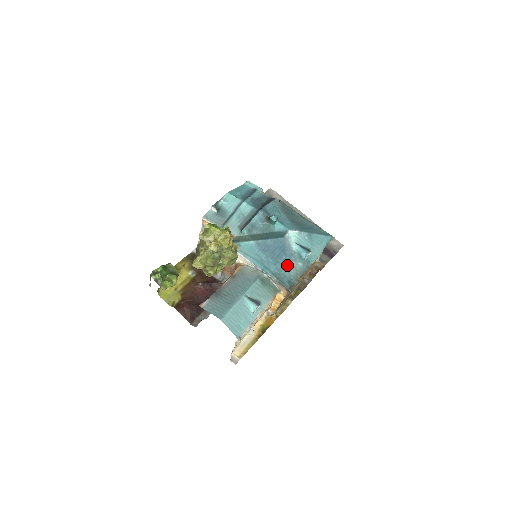
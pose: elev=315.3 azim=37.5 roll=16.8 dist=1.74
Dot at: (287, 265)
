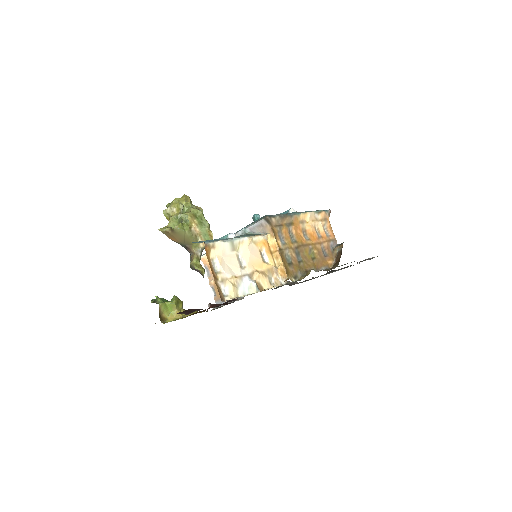
Dot at: occluded
